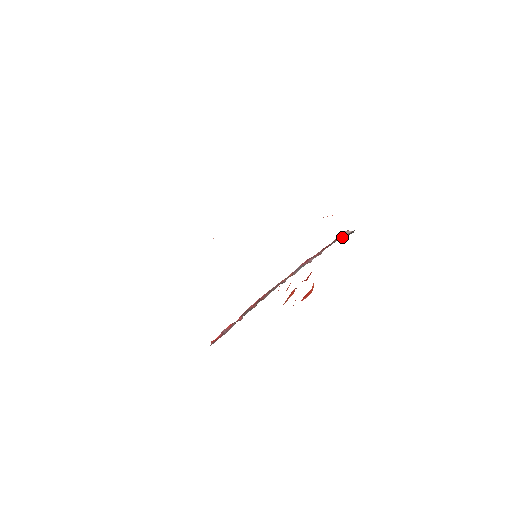
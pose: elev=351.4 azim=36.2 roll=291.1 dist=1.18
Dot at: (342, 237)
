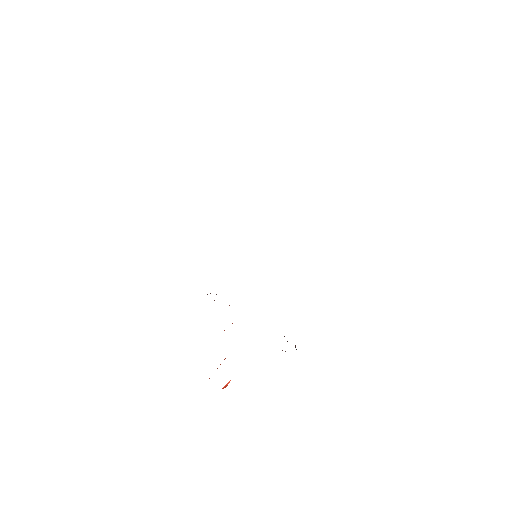
Dot at: occluded
